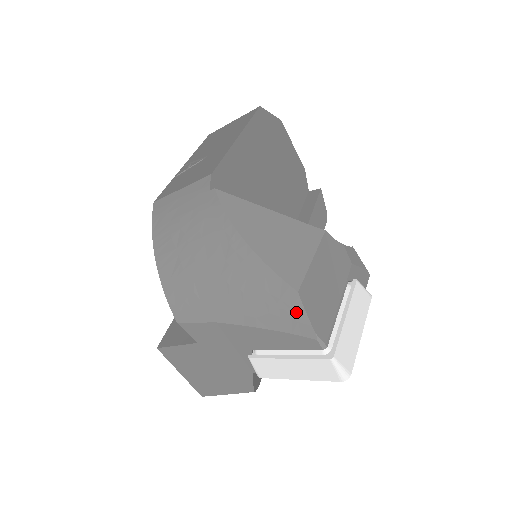
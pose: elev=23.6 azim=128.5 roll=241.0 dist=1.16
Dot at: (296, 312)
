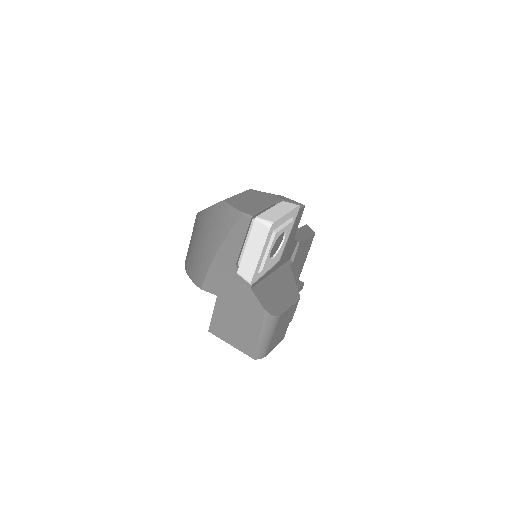
Dot at: (228, 211)
